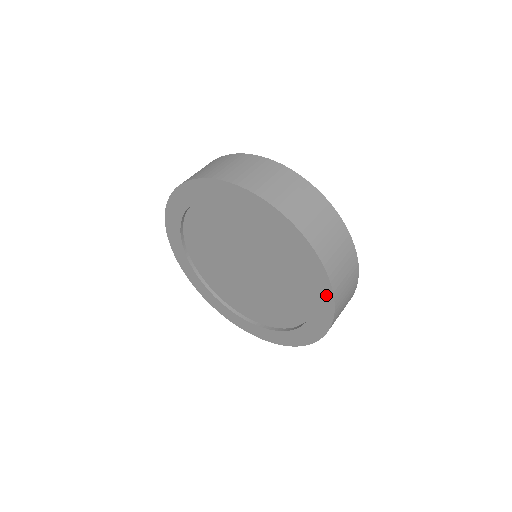
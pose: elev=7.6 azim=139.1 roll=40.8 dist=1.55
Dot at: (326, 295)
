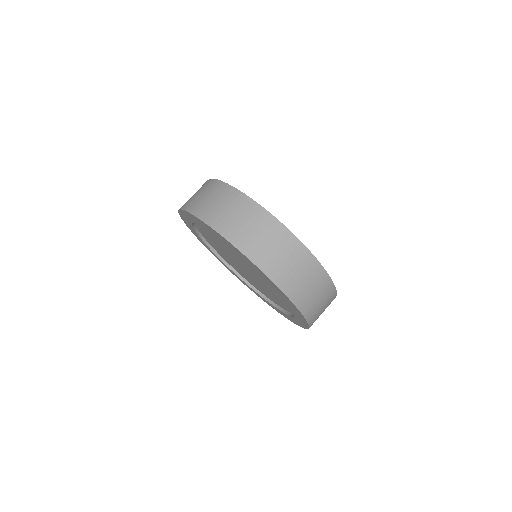
Dot at: (301, 317)
